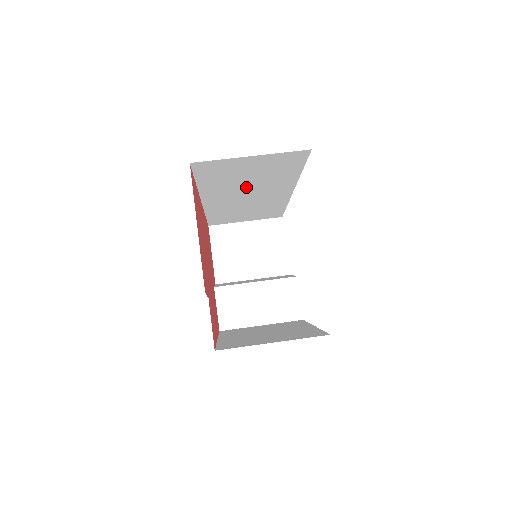
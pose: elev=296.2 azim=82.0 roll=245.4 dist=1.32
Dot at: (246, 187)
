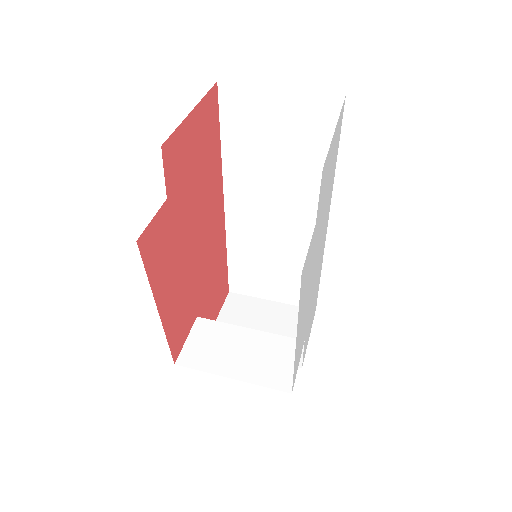
Dot at: (273, 183)
